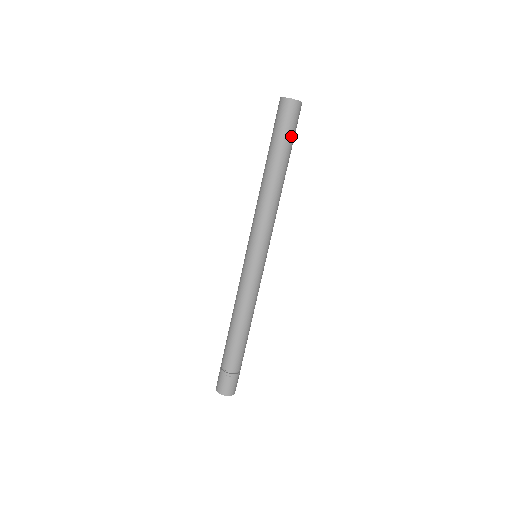
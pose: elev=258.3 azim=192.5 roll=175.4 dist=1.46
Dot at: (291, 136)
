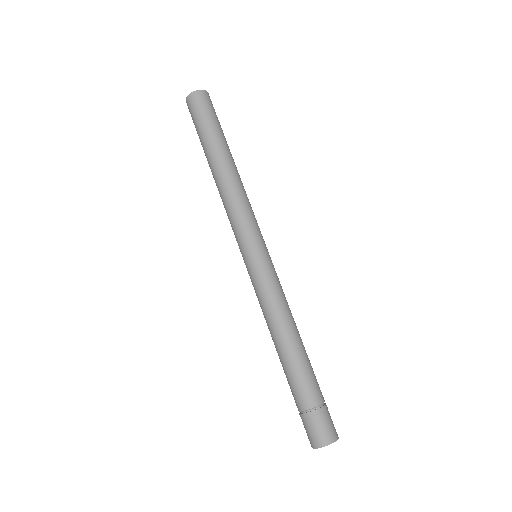
Dot at: (219, 124)
